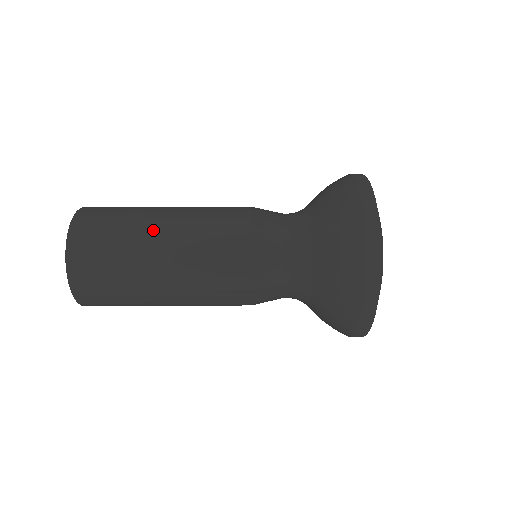
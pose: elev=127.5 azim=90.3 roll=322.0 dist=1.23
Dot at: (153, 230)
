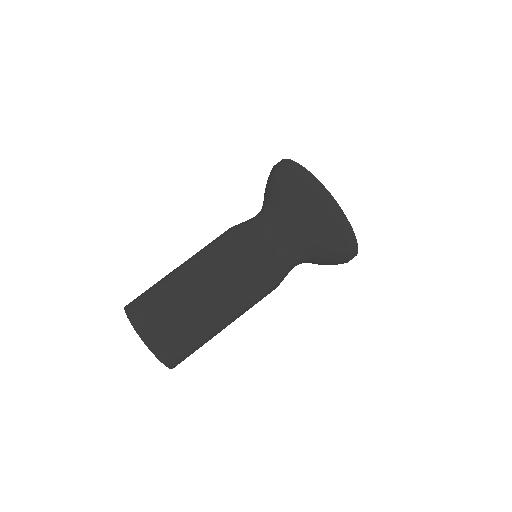
Dot at: (180, 278)
